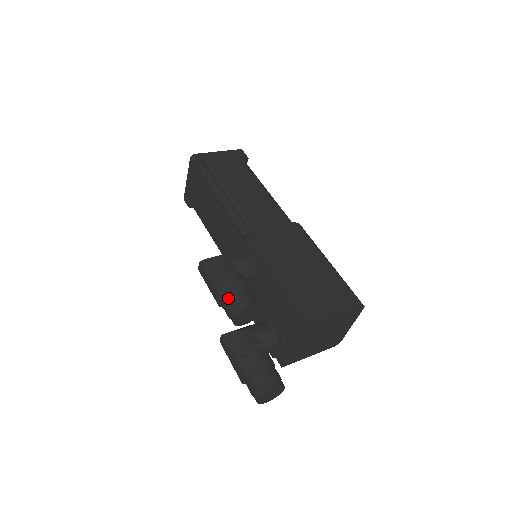
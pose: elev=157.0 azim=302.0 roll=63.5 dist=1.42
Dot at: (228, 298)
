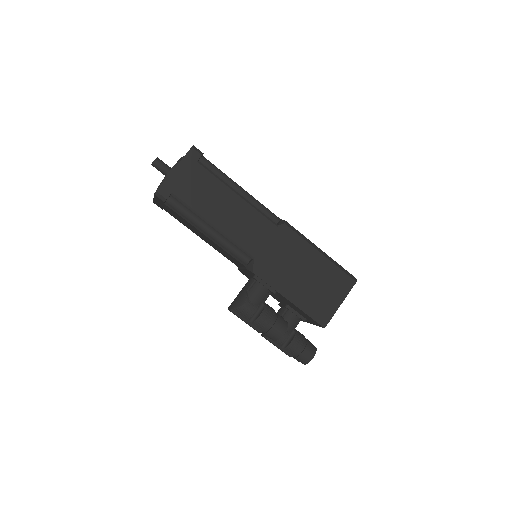
Dot at: (265, 331)
